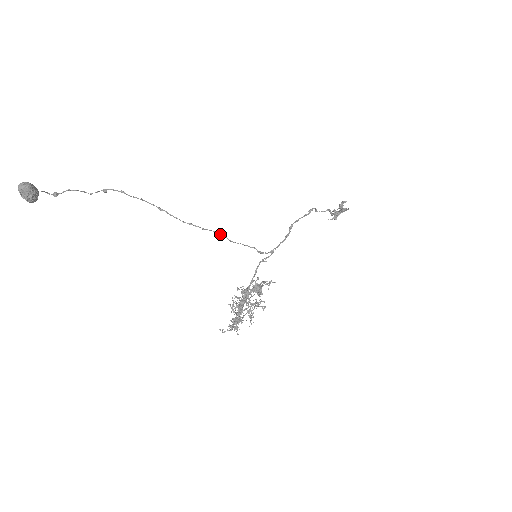
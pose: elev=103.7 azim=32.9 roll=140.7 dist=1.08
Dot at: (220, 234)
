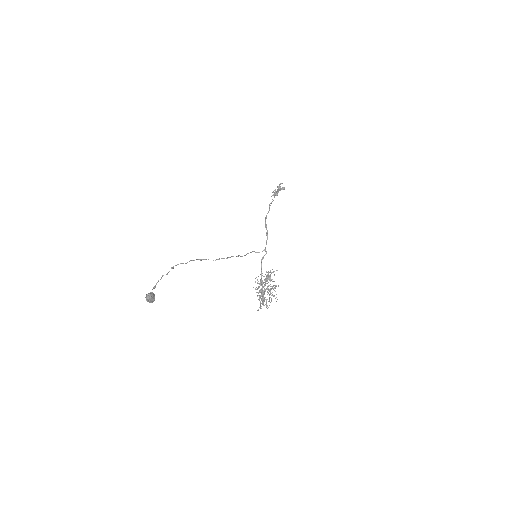
Dot at: (236, 256)
